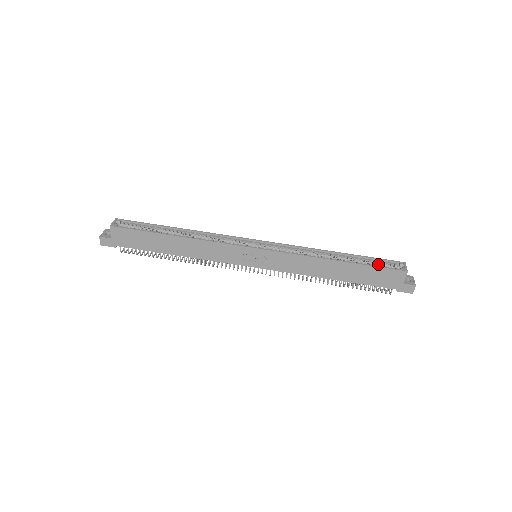
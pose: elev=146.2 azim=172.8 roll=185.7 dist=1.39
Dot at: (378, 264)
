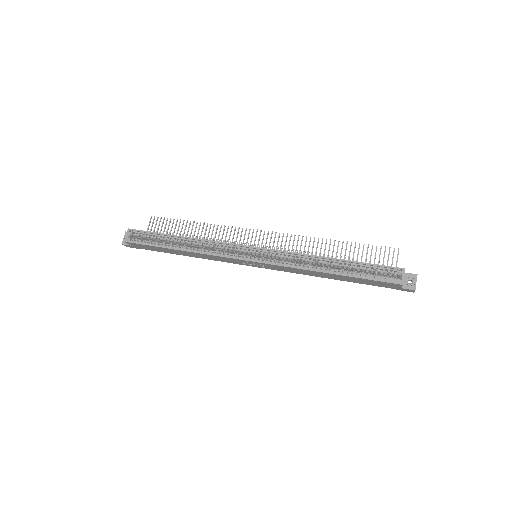
Dot at: (374, 271)
